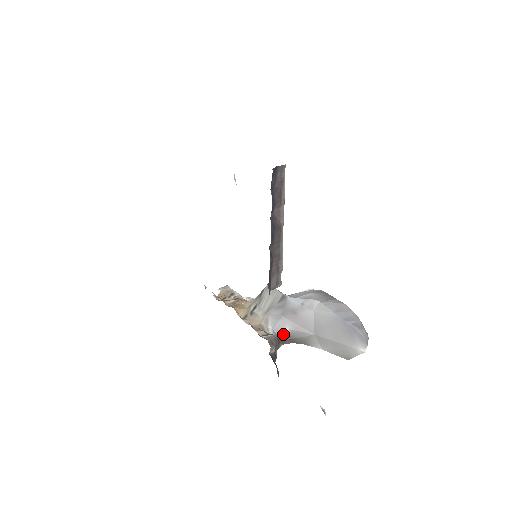
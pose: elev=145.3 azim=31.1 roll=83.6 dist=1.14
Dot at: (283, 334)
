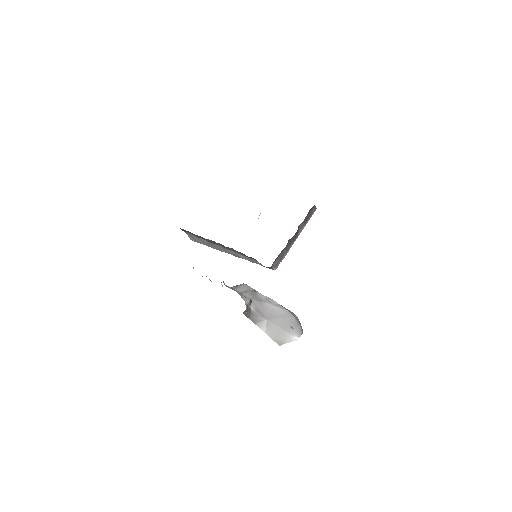
Dot at: (249, 308)
